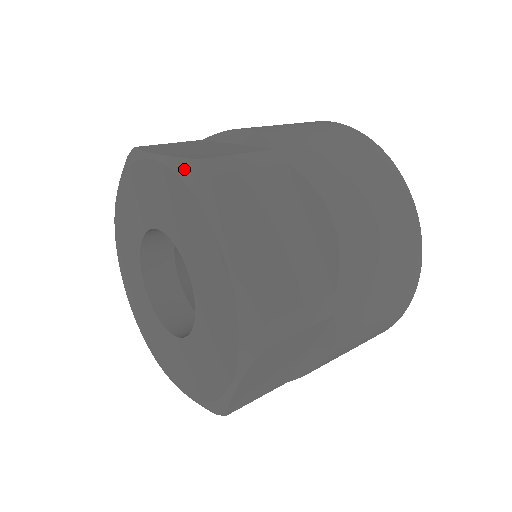
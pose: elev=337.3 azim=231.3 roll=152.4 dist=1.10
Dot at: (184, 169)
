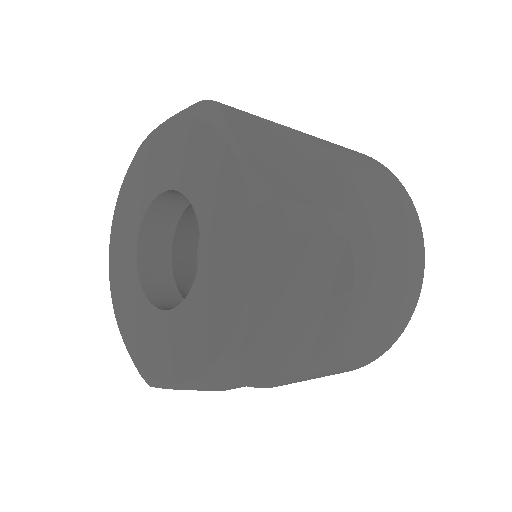
Dot at: (191, 111)
